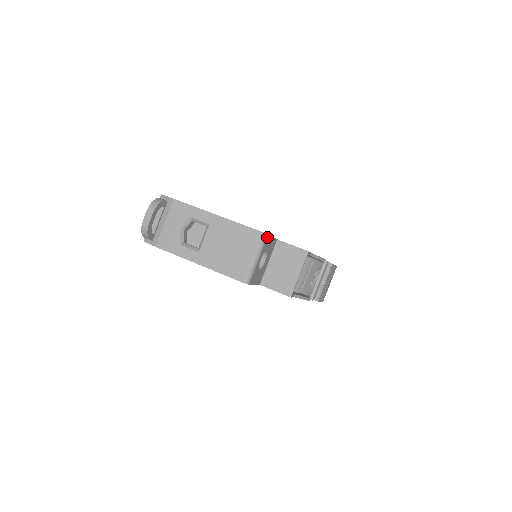
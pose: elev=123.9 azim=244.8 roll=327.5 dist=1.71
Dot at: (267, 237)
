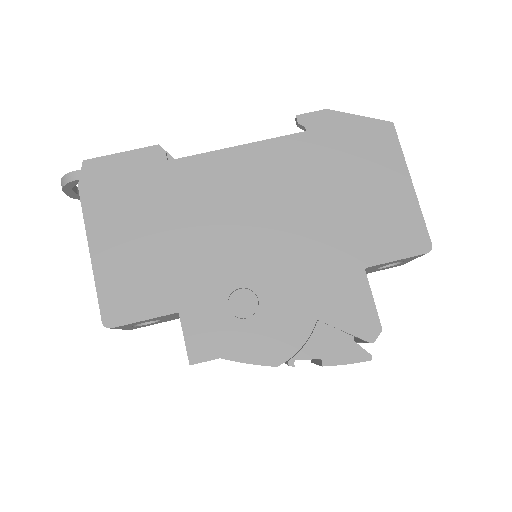
Dot at: (112, 328)
